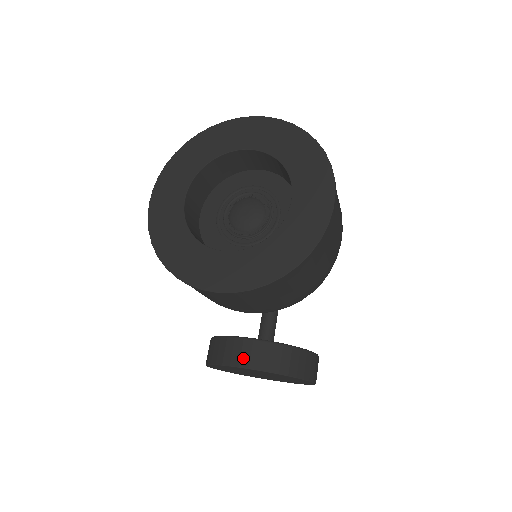
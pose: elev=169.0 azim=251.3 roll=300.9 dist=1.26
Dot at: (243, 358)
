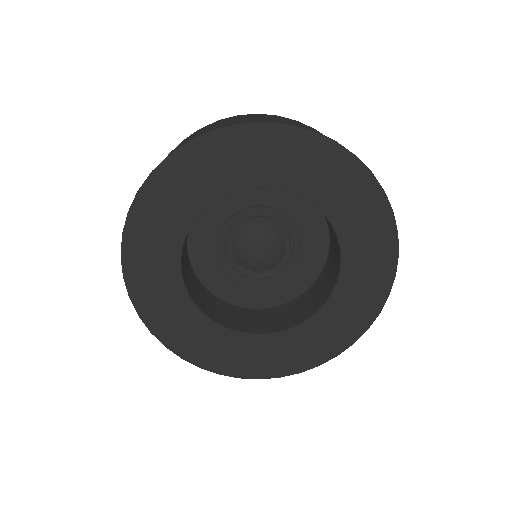
Dot at: occluded
